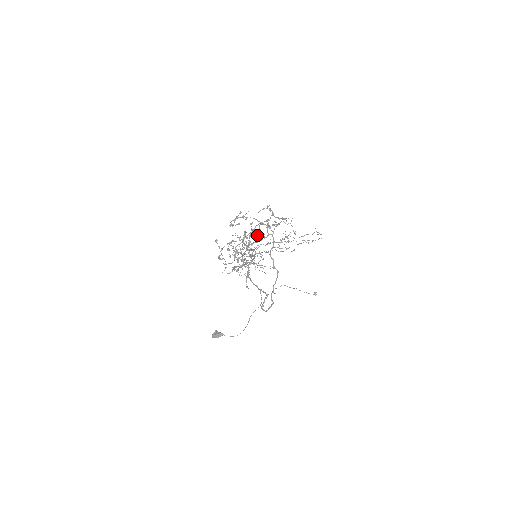
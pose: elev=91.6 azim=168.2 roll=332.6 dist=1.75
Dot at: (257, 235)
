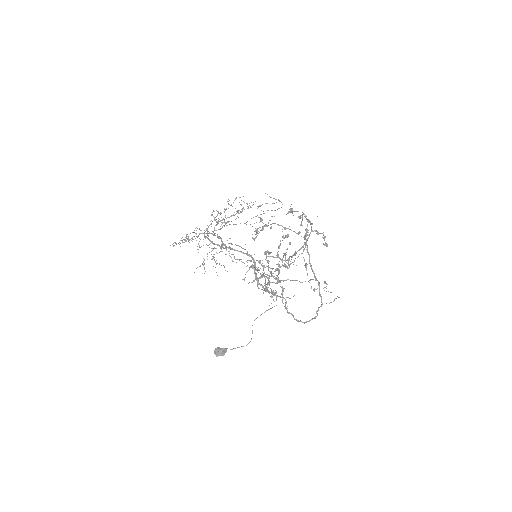
Dot at: occluded
